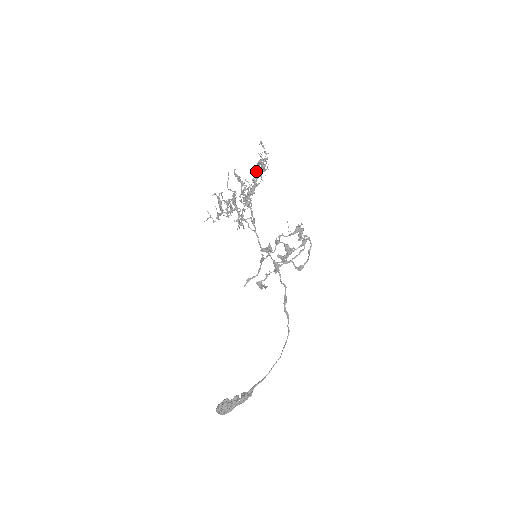
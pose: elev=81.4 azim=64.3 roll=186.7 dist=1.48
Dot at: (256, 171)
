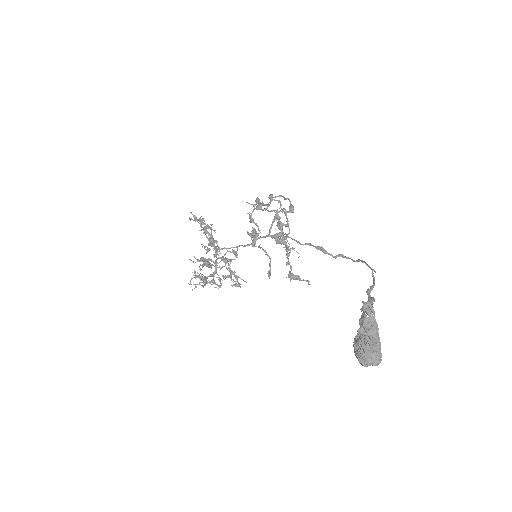
Dot at: occluded
